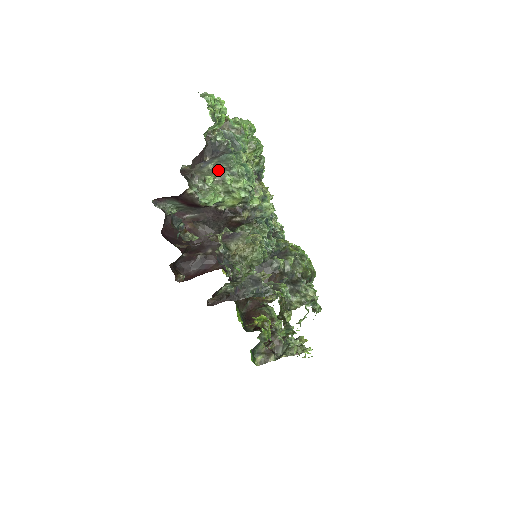
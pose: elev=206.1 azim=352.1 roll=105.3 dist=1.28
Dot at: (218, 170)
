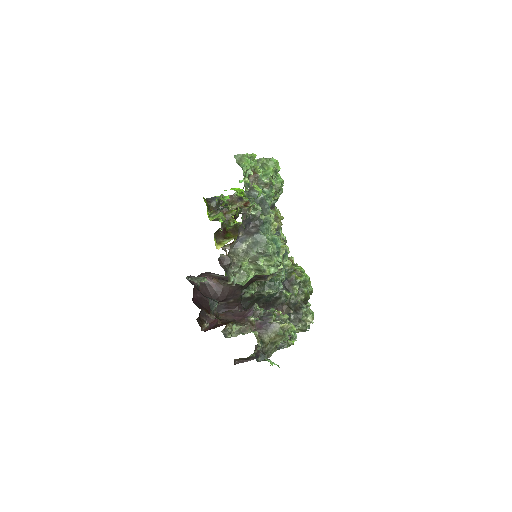
Dot at: (252, 252)
